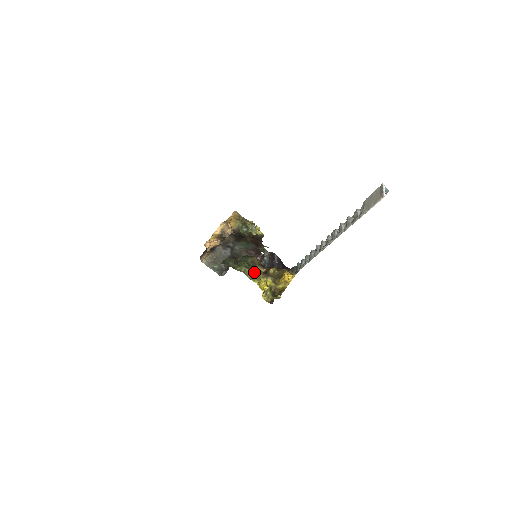
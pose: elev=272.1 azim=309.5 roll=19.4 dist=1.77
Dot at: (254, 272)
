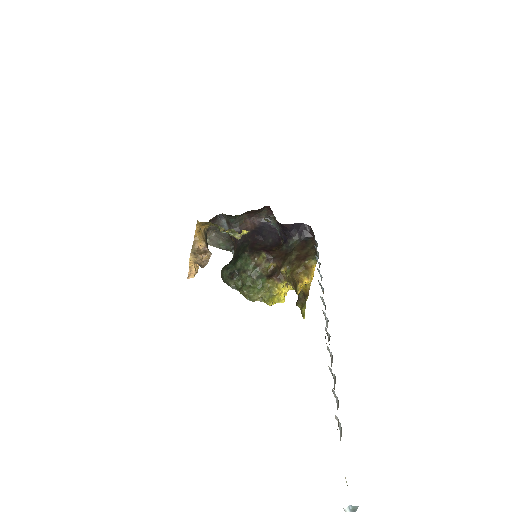
Dot at: (261, 289)
